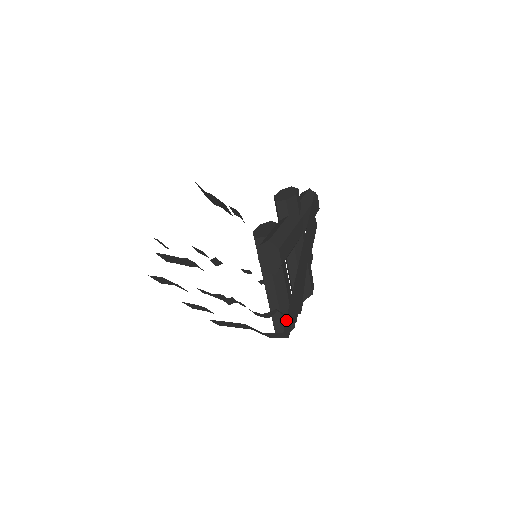
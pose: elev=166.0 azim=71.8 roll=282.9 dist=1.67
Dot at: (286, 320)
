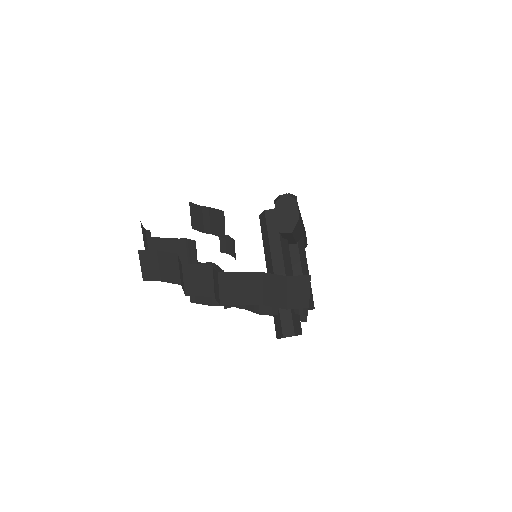
Dot at: occluded
